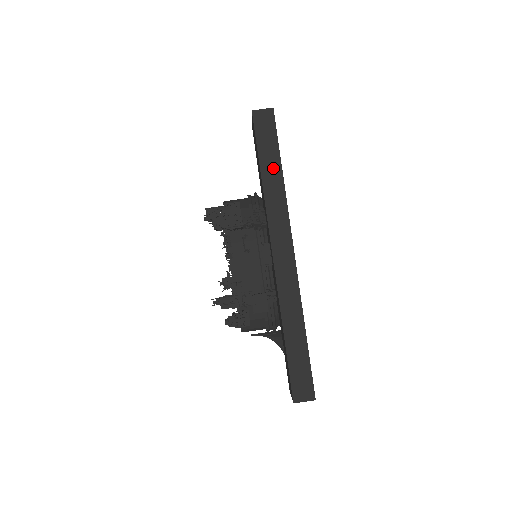
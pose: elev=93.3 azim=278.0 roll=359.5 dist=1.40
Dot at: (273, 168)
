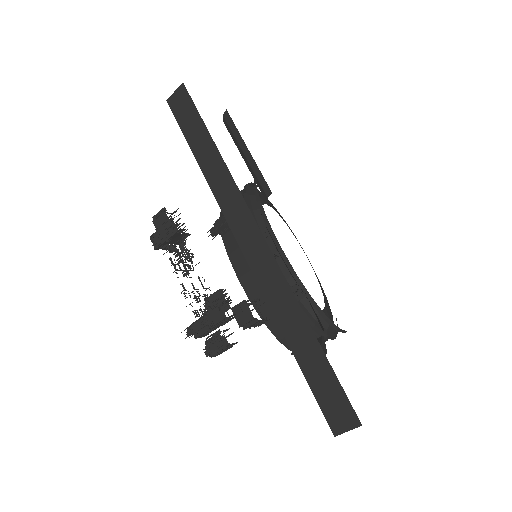
Dot at: (206, 148)
